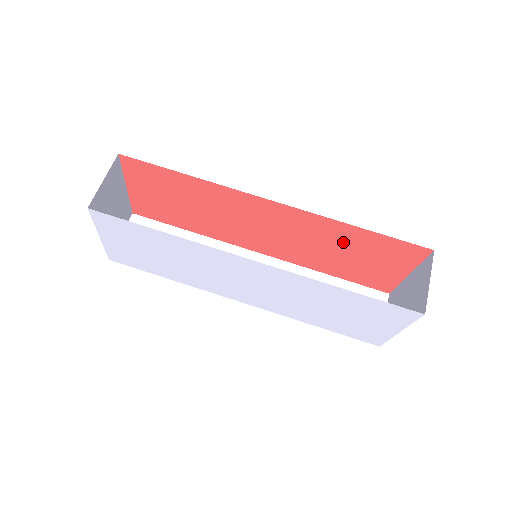
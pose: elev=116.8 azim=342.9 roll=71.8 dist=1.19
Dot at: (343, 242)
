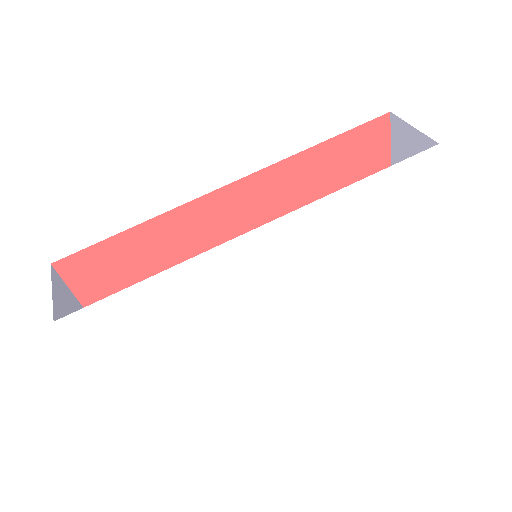
Dot at: (316, 180)
